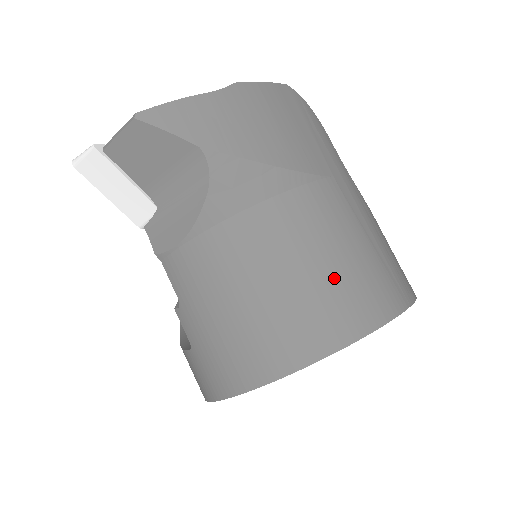
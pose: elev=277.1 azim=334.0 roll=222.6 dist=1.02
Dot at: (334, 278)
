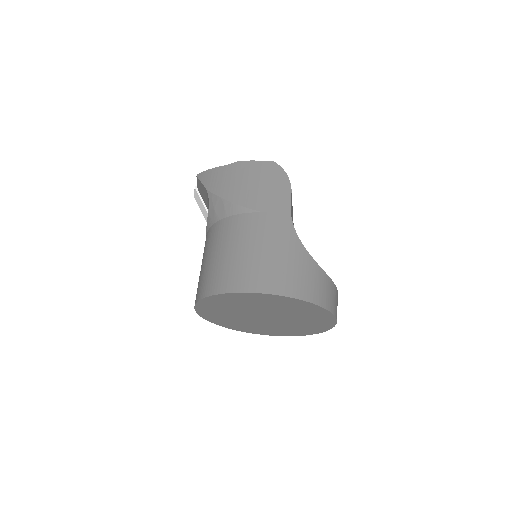
Dot at: (229, 261)
